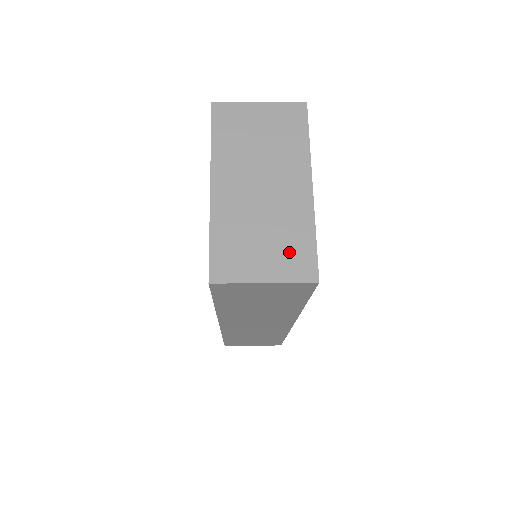
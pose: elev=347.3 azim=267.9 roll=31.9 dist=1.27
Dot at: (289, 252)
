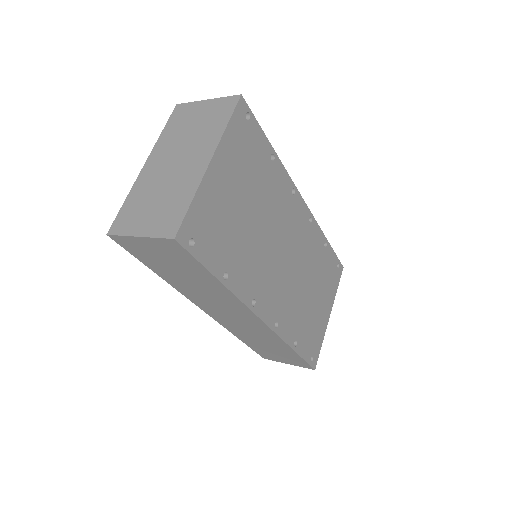
Dot at: (167, 214)
